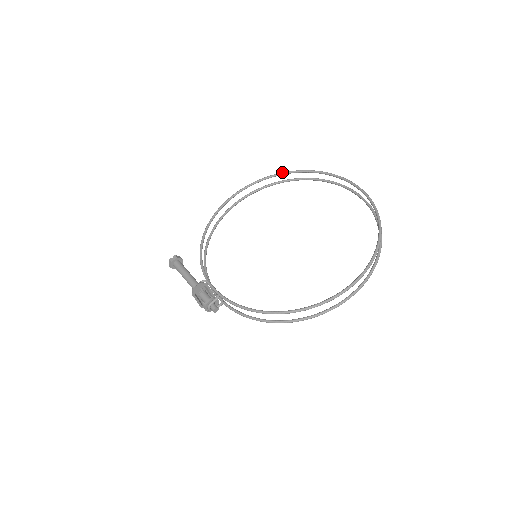
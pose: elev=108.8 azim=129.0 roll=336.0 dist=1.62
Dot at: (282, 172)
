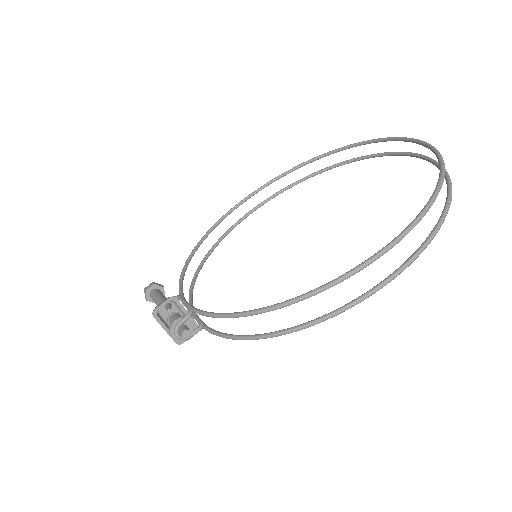
Dot at: (300, 164)
